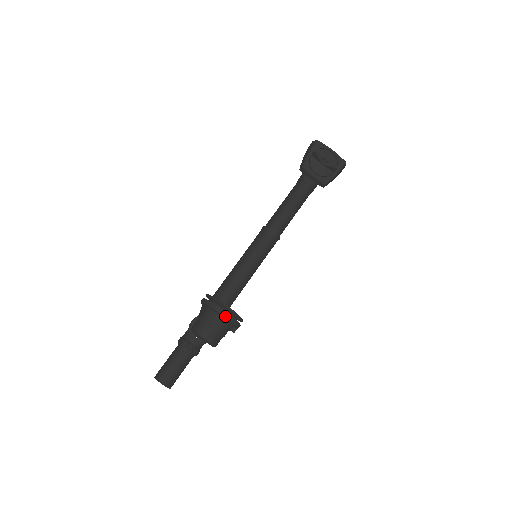
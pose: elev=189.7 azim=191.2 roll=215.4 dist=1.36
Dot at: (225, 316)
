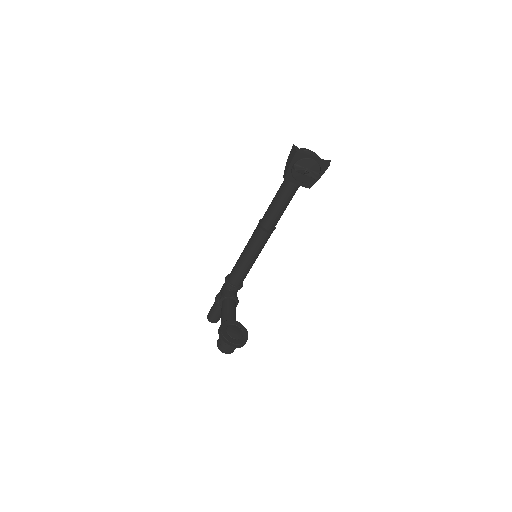
Dot at: occluded
